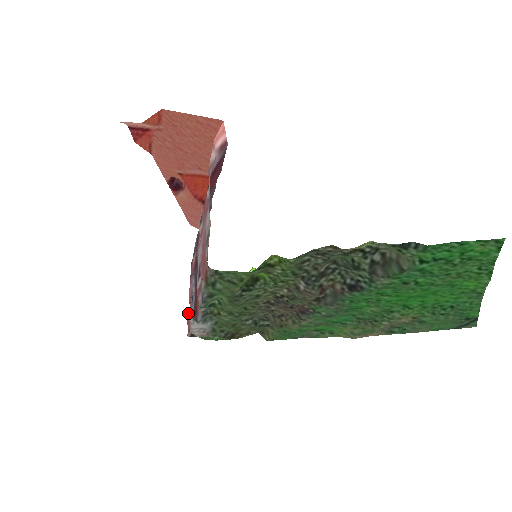
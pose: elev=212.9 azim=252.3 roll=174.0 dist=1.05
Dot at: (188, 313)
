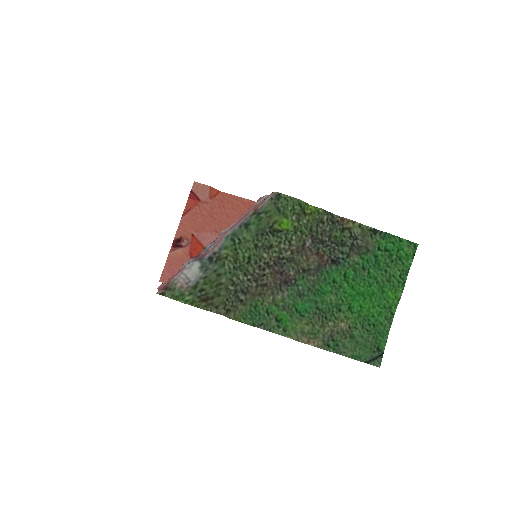
Dot at: occluded
